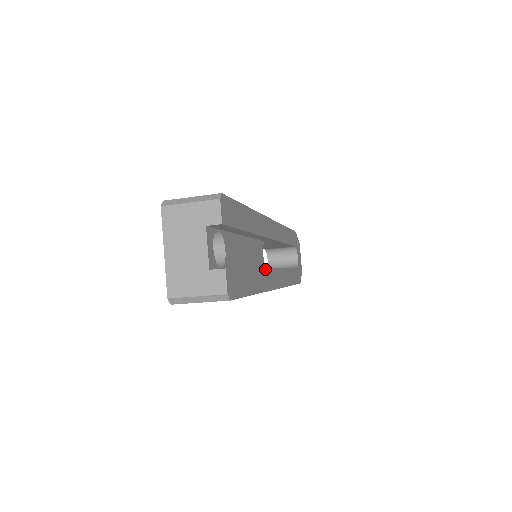
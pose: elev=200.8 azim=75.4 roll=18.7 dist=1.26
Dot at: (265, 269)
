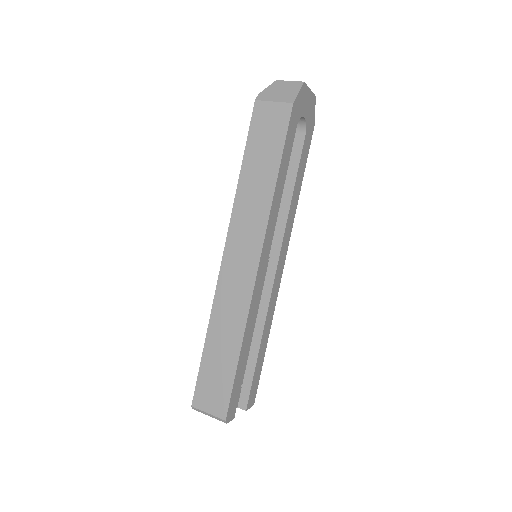
Dot at: (268, 309)
